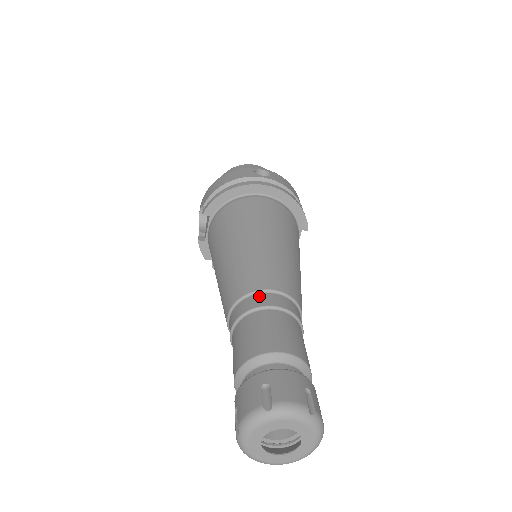
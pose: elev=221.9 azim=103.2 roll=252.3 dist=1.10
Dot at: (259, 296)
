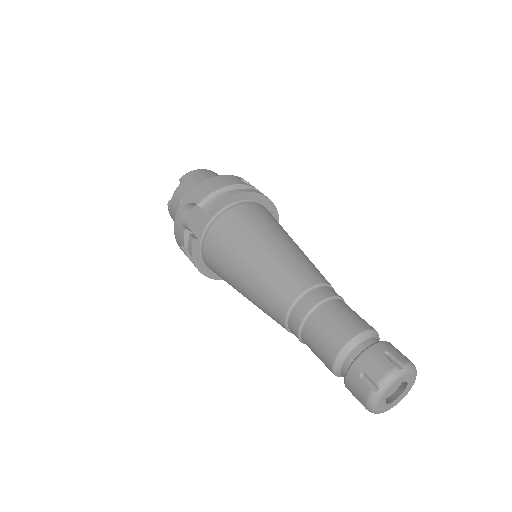
Dot at: (322, 289)
